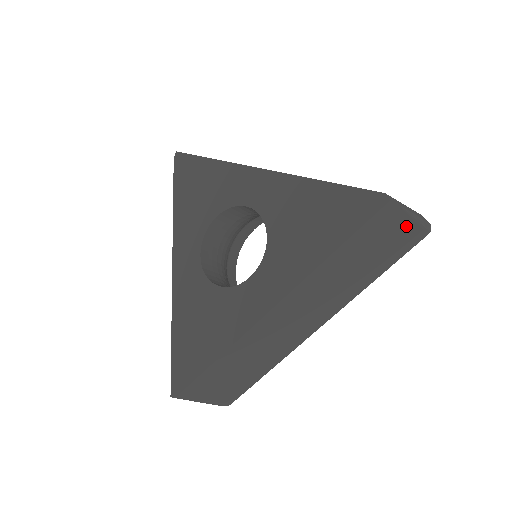
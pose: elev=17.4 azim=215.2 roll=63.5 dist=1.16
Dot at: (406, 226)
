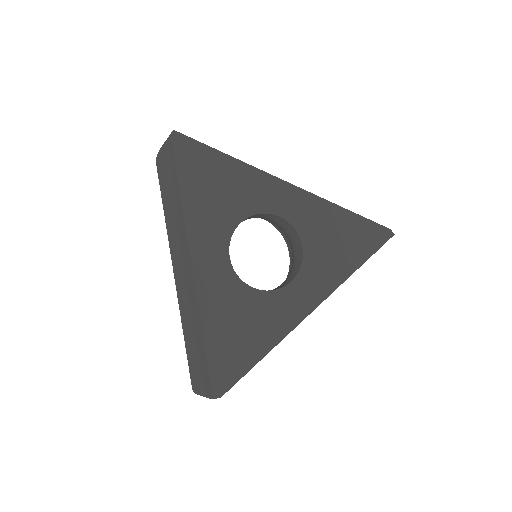
Dot at: occluded
